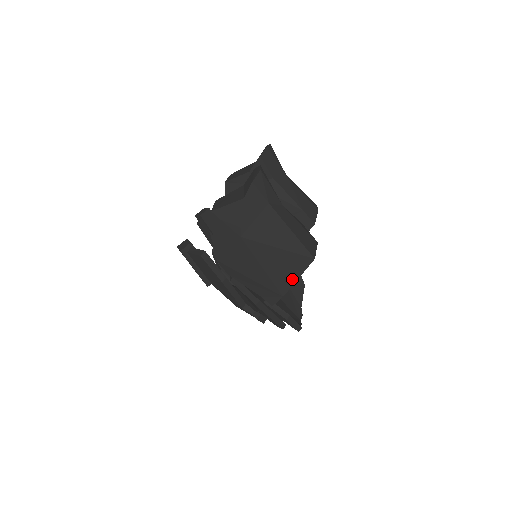
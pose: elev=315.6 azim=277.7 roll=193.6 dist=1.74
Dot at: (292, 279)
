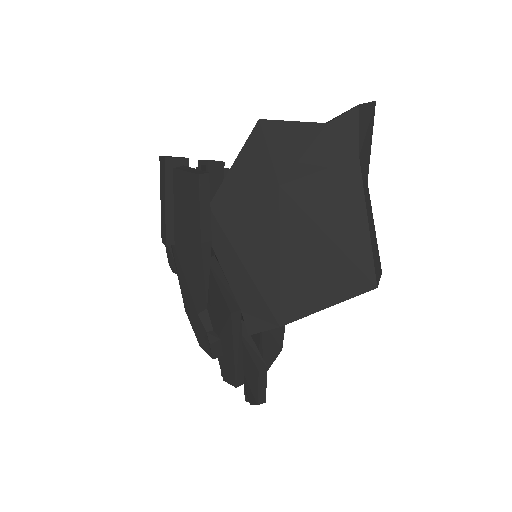
Dot at: (316, 303)
